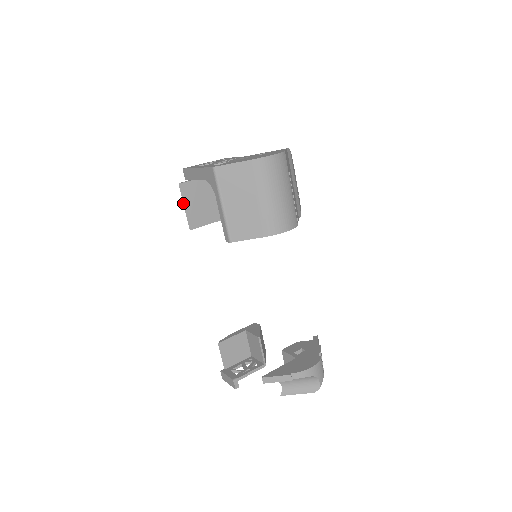
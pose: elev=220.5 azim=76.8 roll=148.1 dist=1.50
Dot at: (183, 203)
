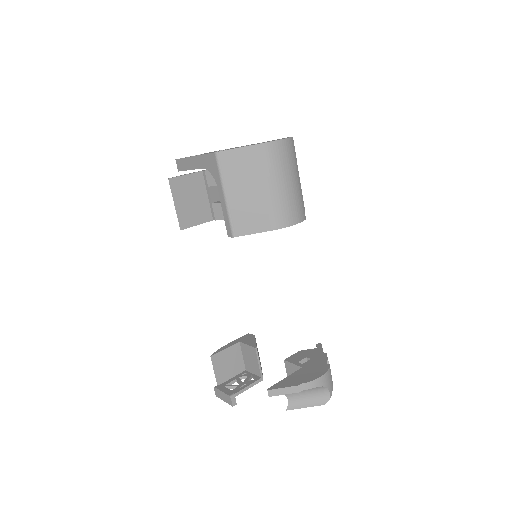
Dot at: (173, 200)
